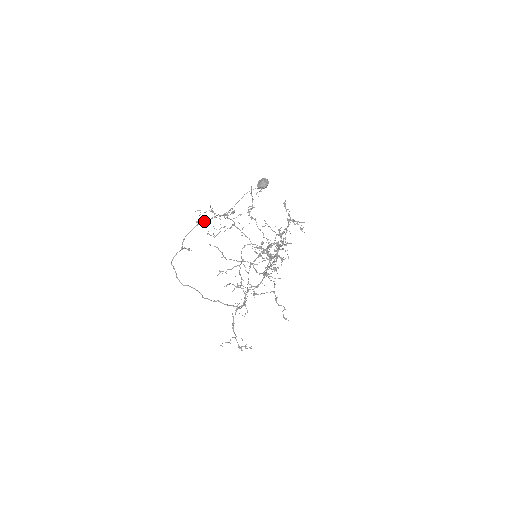
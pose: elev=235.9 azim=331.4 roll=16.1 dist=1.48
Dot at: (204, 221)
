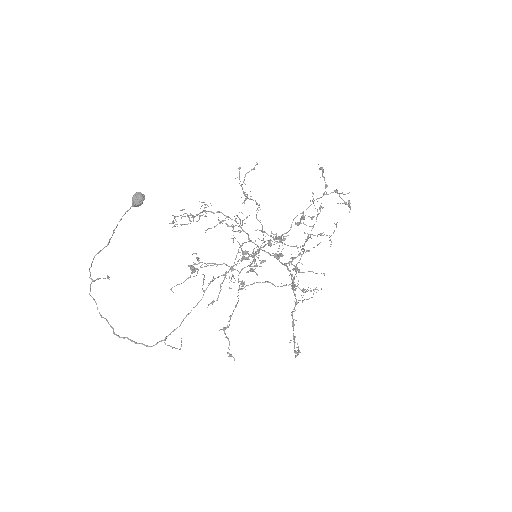
Dot at: (99, 251)
